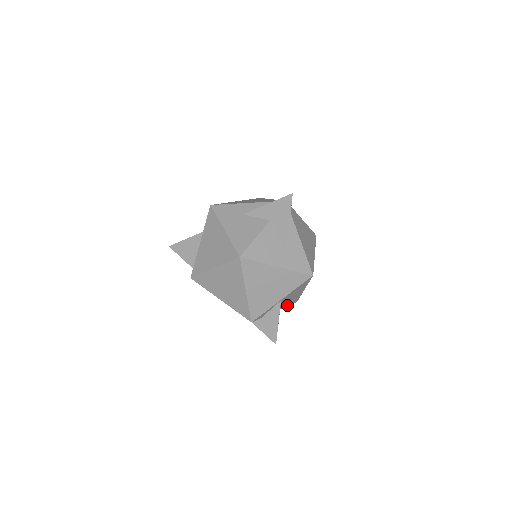
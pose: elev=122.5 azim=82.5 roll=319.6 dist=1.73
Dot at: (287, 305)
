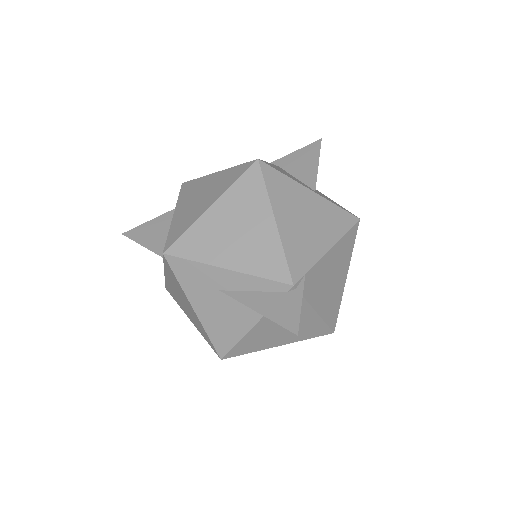
Dot at: occluded
